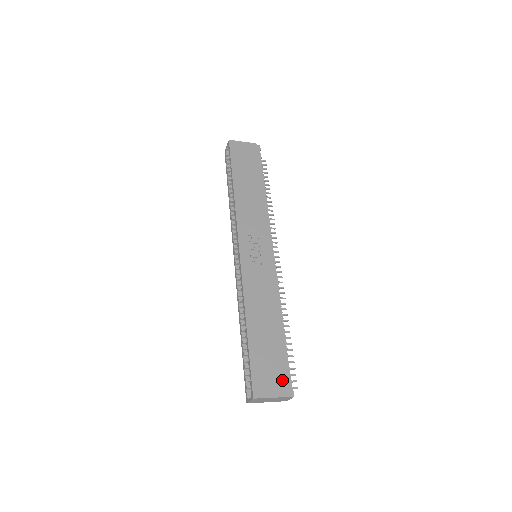
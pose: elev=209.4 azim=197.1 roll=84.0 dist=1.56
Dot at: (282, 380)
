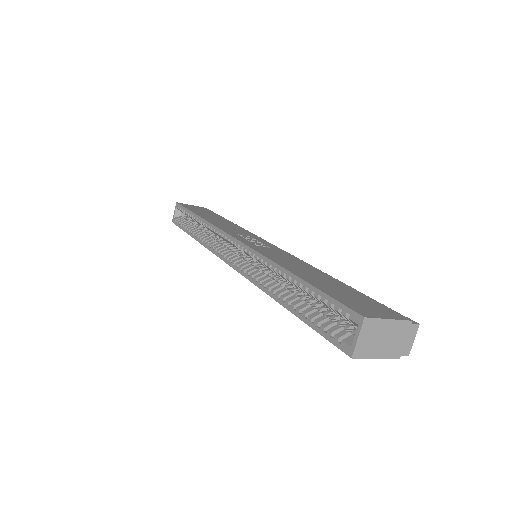
Dot at: (386, 309)
